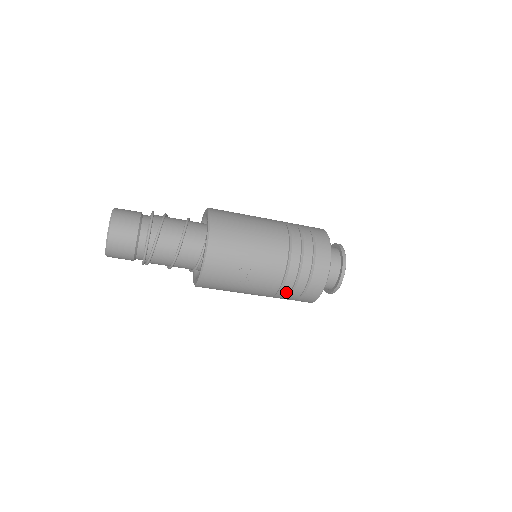
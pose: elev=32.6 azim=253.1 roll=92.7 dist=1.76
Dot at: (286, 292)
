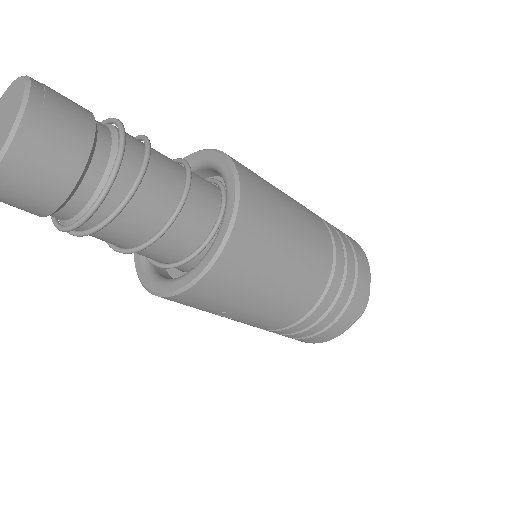
Dot at: occluded
